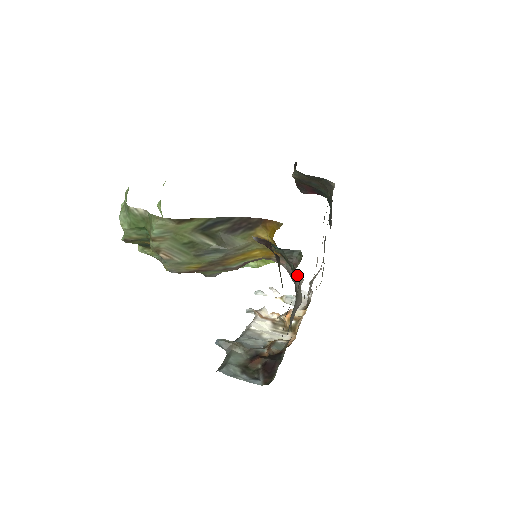
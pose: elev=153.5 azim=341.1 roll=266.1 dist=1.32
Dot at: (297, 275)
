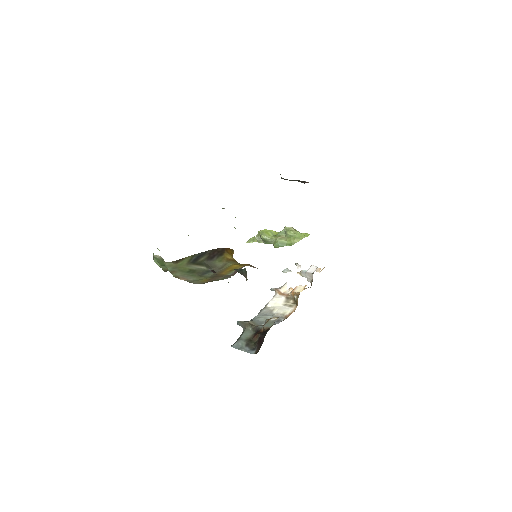
Dot at: occluded
